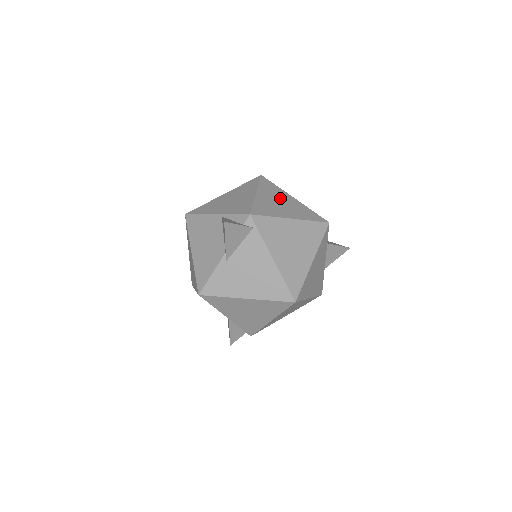
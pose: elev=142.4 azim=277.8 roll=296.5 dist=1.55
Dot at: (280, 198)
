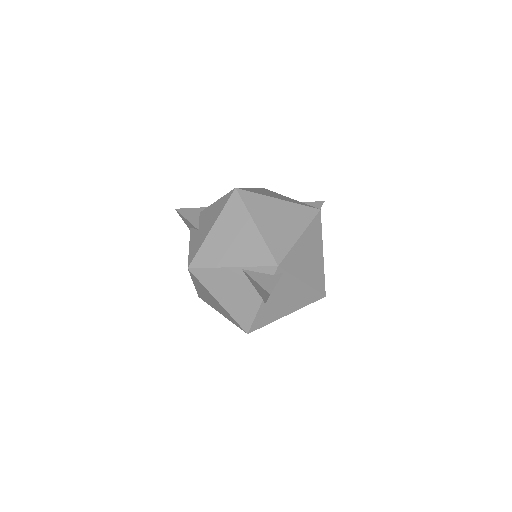
Dot at: (273, 212)
